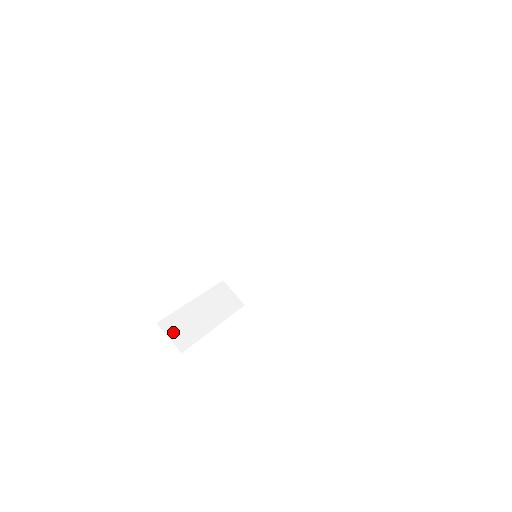
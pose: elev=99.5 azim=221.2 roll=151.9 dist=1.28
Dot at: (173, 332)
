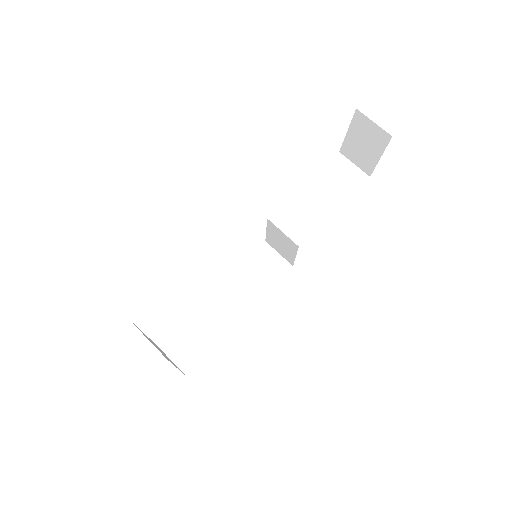
Dot at: (147, 338)
